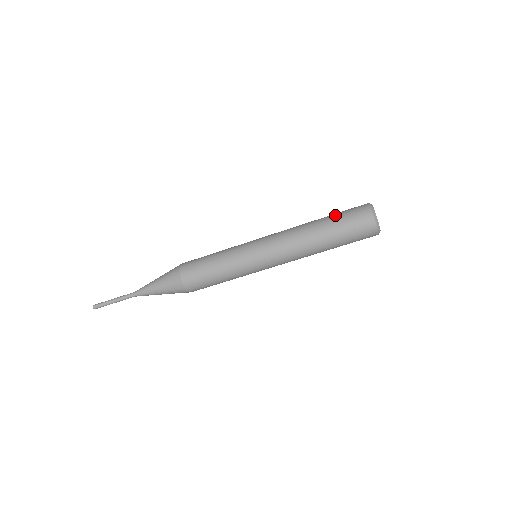
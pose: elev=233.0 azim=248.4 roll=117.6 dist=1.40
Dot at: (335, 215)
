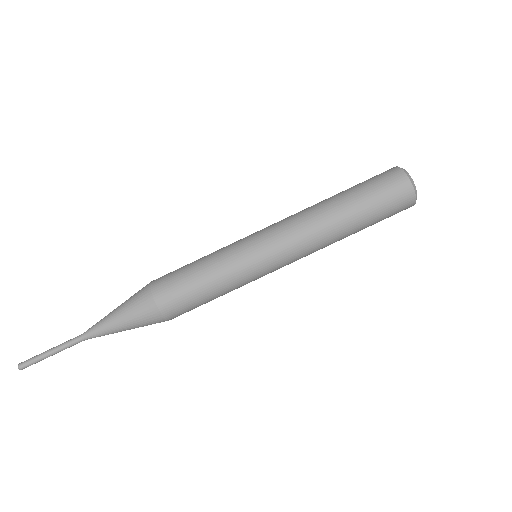
Dot at: (359, 187)
